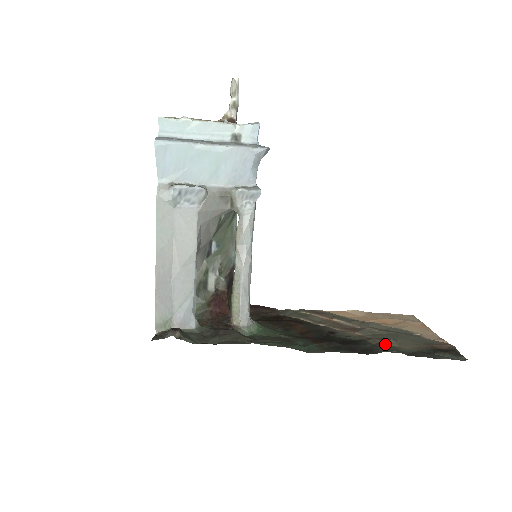
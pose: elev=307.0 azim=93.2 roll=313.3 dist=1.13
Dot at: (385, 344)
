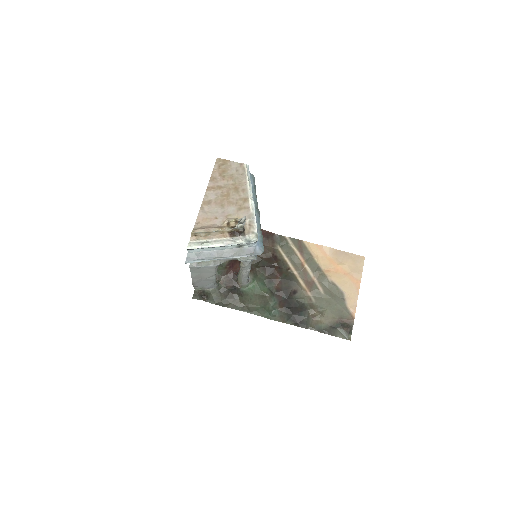
Dot at: (315, 318)
